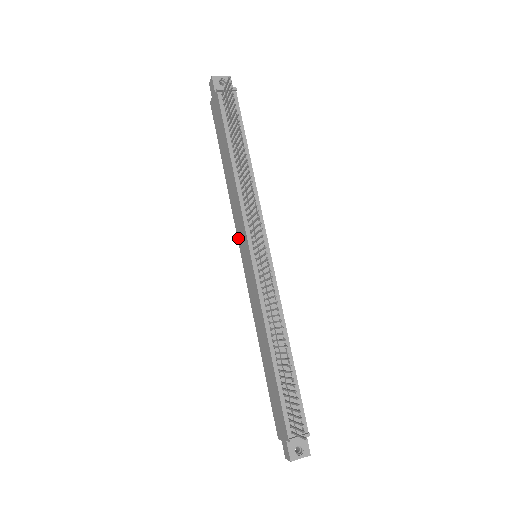
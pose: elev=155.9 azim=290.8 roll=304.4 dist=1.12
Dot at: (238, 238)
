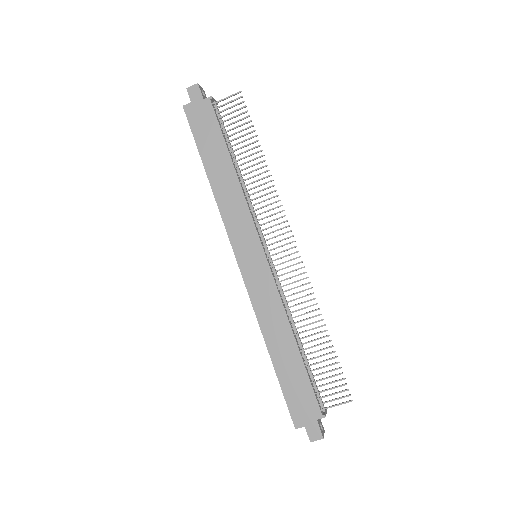
Dot at: (232, 240)
